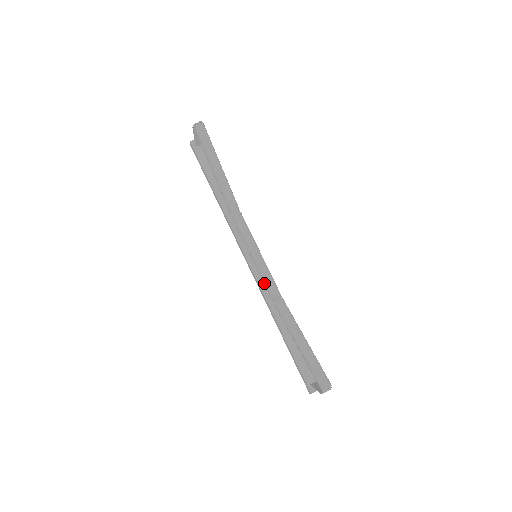
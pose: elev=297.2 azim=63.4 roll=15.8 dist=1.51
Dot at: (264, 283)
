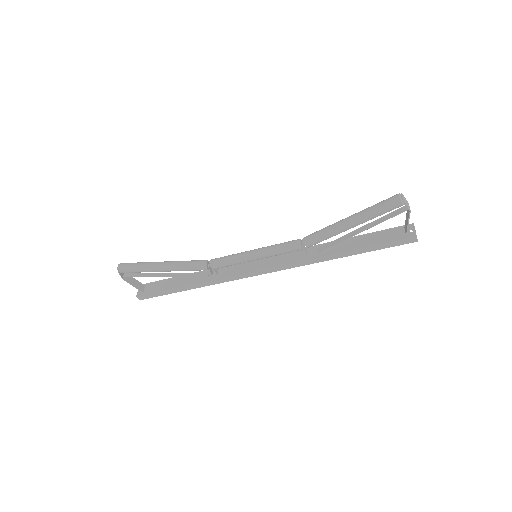
Dot at: (282, 252)
